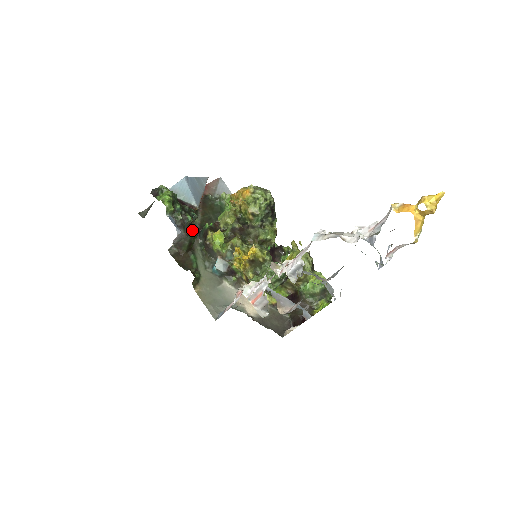
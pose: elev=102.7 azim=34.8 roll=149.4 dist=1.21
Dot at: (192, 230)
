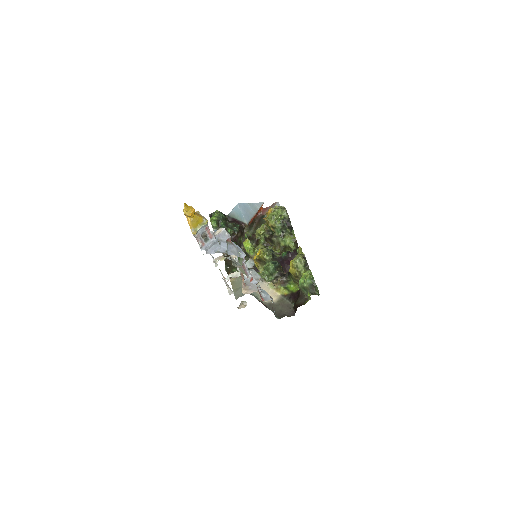
Dot at: (243, 240)
